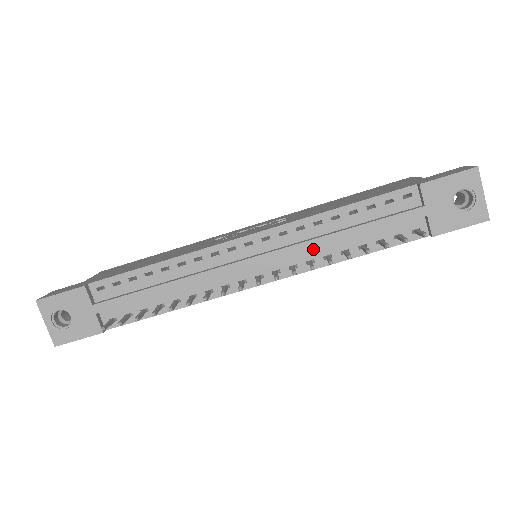
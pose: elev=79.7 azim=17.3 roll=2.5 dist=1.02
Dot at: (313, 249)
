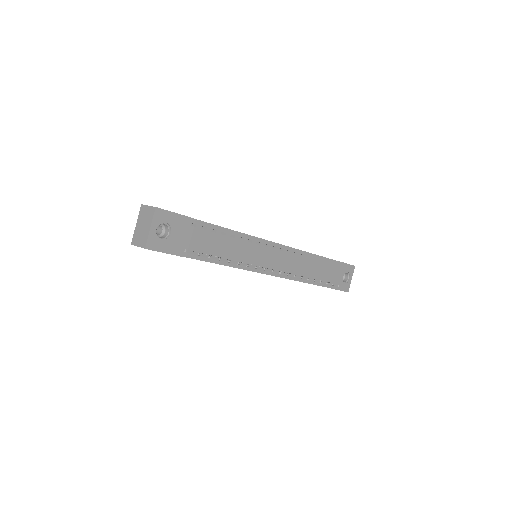
Dot at: occluded
